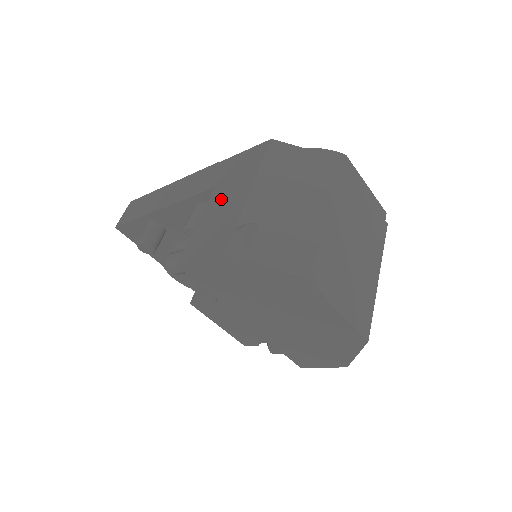
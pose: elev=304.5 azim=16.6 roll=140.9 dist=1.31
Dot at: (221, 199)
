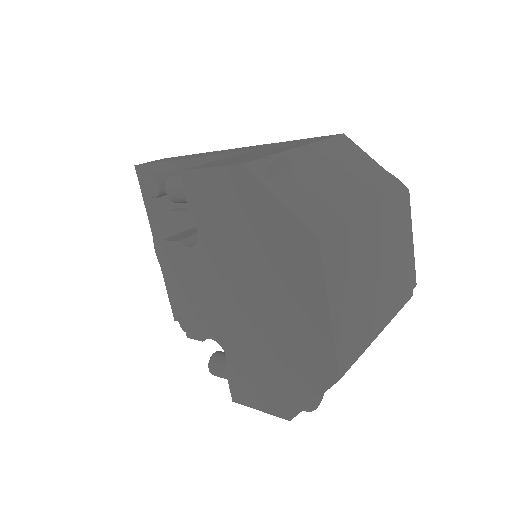
Dot at: (263, 150)
